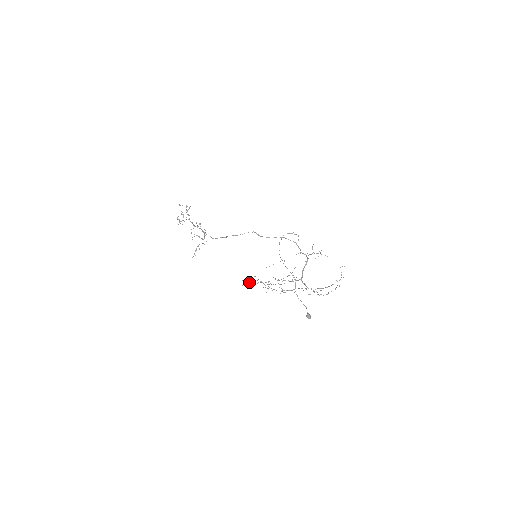
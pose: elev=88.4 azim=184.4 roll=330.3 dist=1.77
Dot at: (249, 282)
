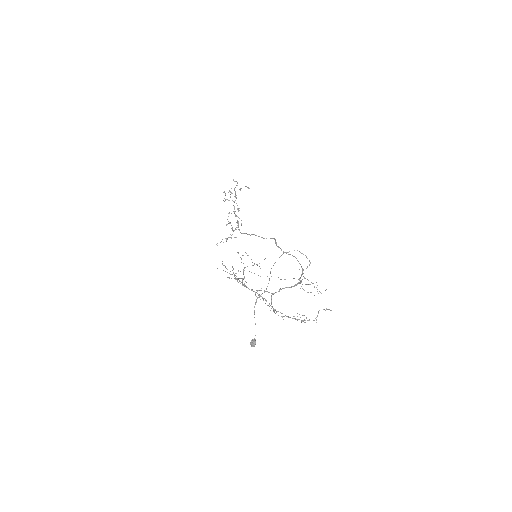
Dot at: (226, 268)
